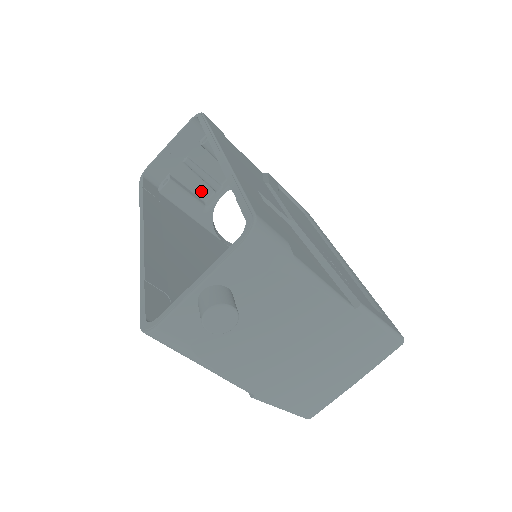
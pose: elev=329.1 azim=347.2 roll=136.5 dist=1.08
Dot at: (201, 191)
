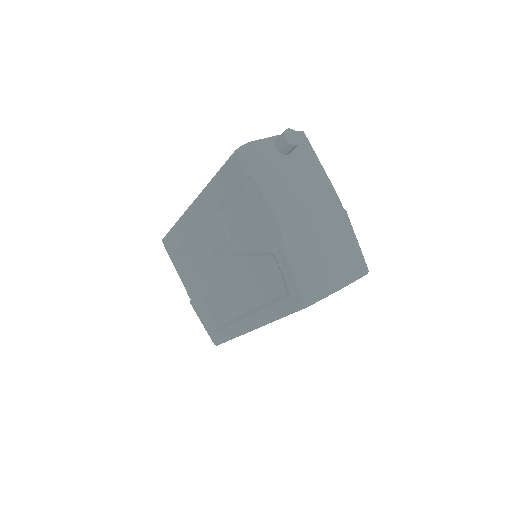
Dot at: occluded
